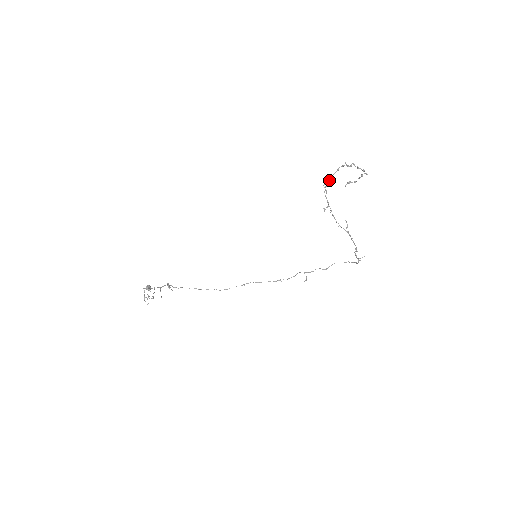
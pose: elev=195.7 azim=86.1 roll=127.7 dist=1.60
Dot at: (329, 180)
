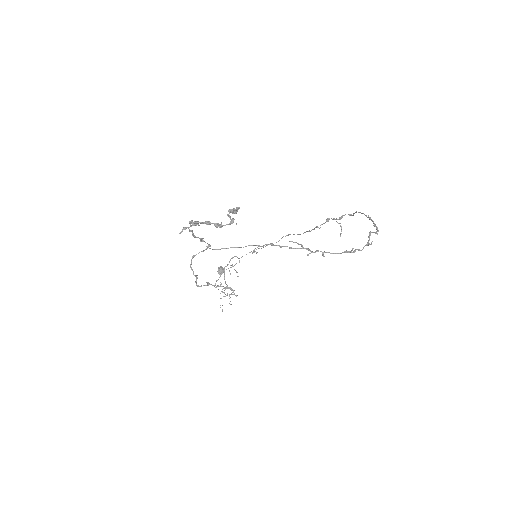
Dot at: (201, 241)
